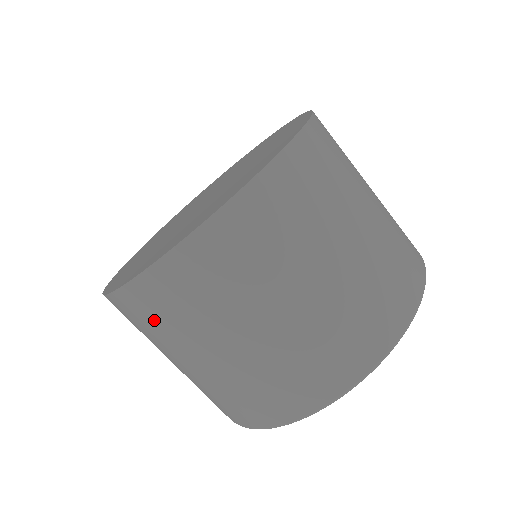
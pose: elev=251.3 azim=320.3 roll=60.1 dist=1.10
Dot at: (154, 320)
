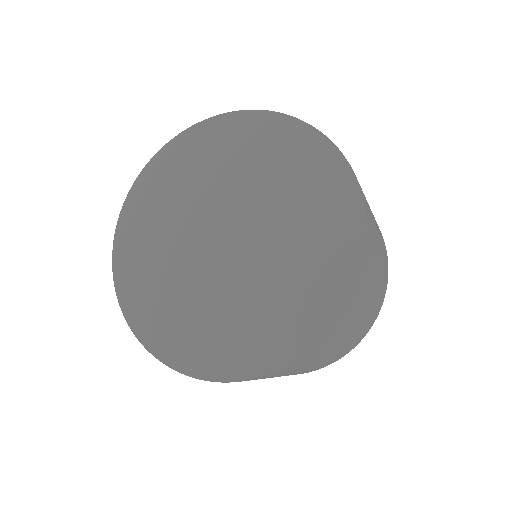
Dot at: occluded
